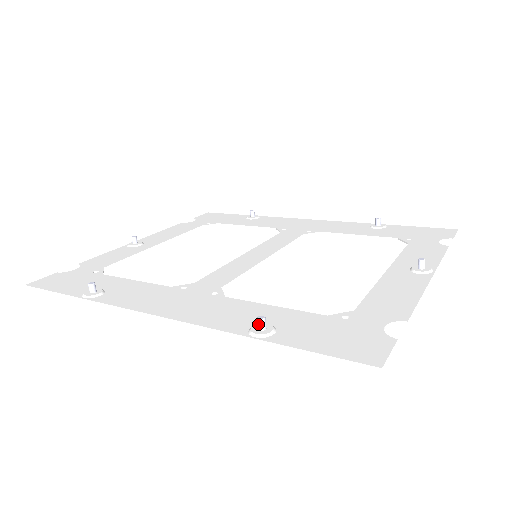
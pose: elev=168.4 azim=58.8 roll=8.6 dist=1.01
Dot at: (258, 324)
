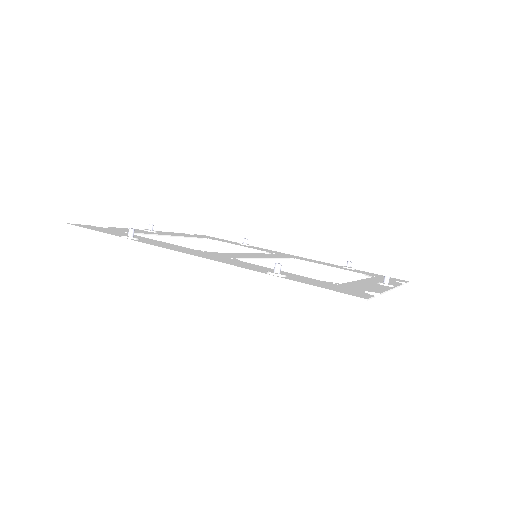
Dot at: (275, 267)
